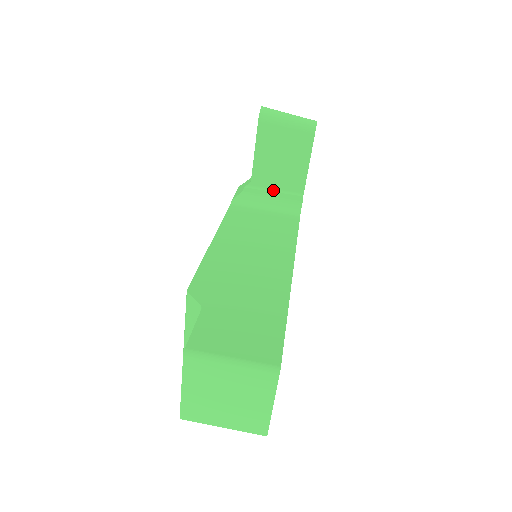
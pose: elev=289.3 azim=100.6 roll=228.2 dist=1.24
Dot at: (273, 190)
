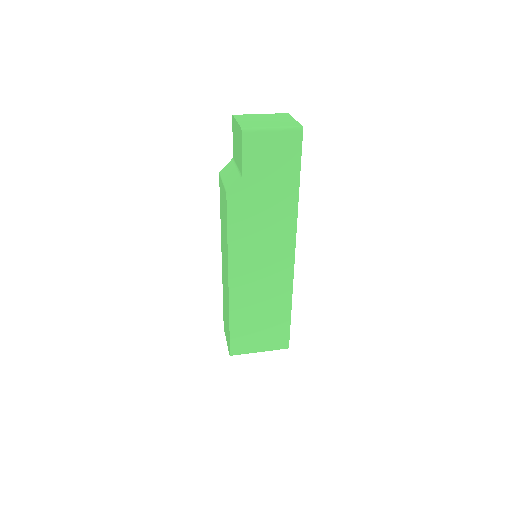
Dot at: occluded
